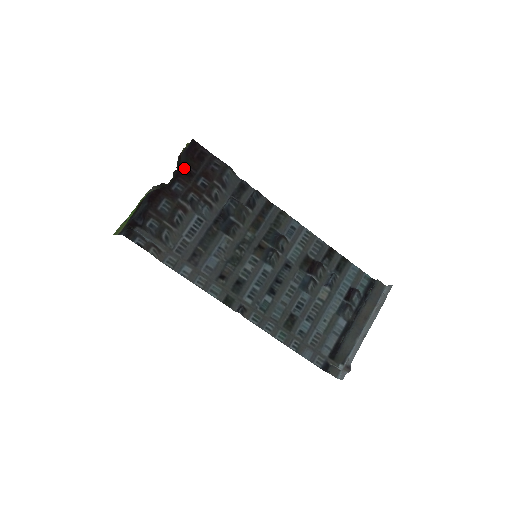
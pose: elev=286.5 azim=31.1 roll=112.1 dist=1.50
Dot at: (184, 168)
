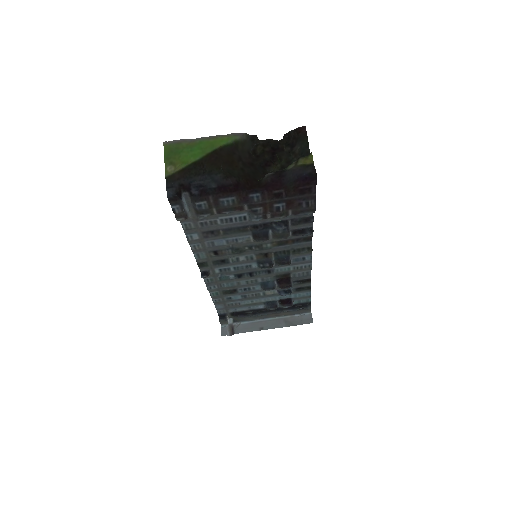
Dot at: (280, 186)
